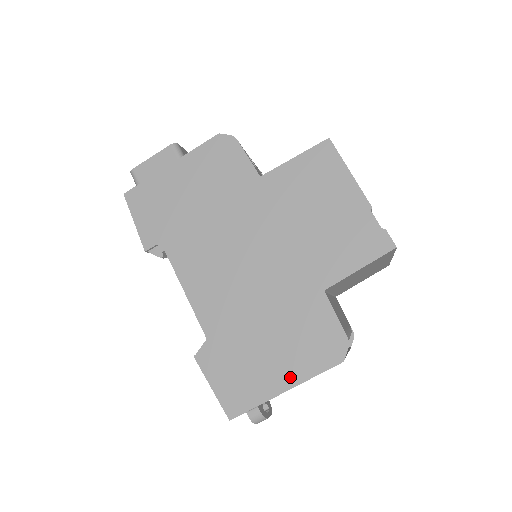
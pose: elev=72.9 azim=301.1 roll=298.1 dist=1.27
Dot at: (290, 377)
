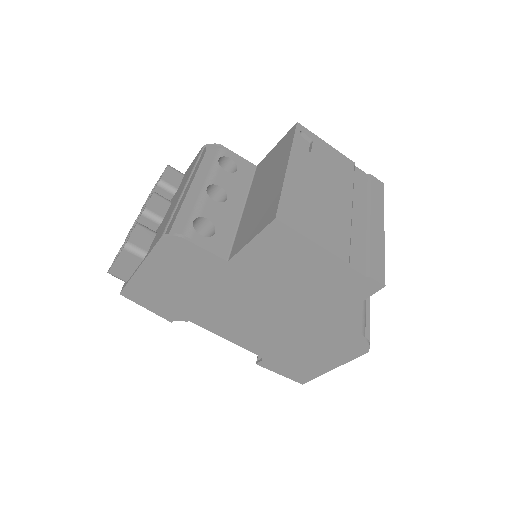
Dot at: (333, 363)
